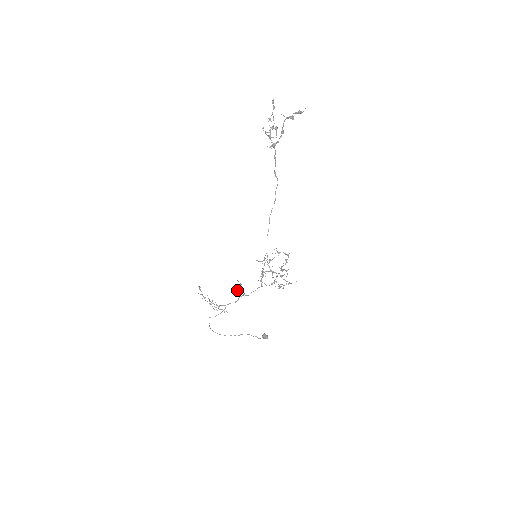
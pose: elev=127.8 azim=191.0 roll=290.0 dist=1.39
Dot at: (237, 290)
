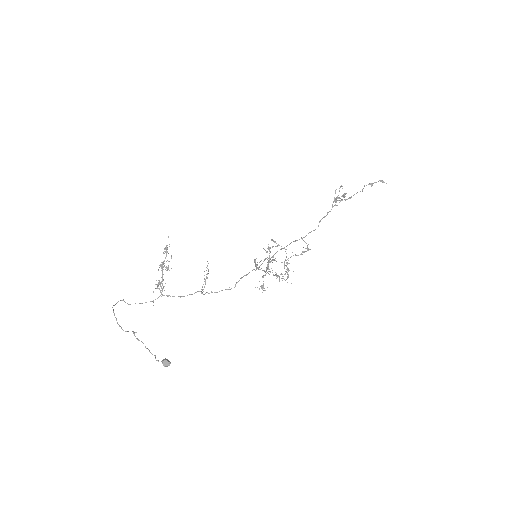
Dot at: (208, 269)
